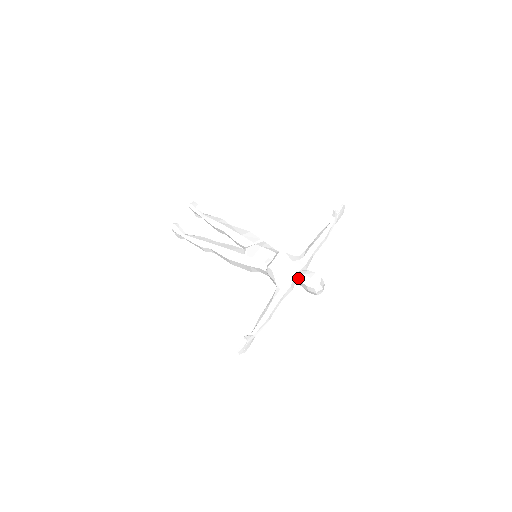
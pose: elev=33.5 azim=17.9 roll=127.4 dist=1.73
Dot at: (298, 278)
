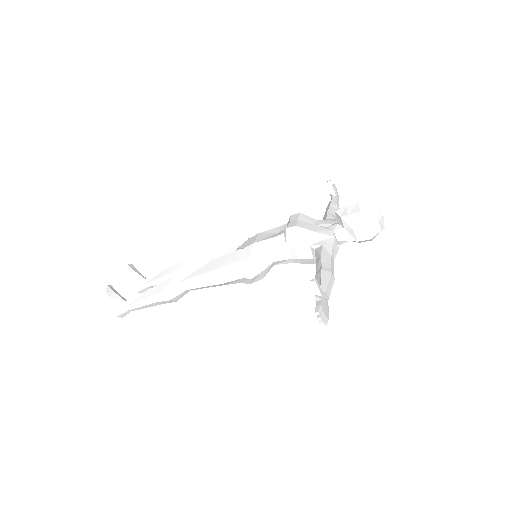
Dot at: (340, 216)
